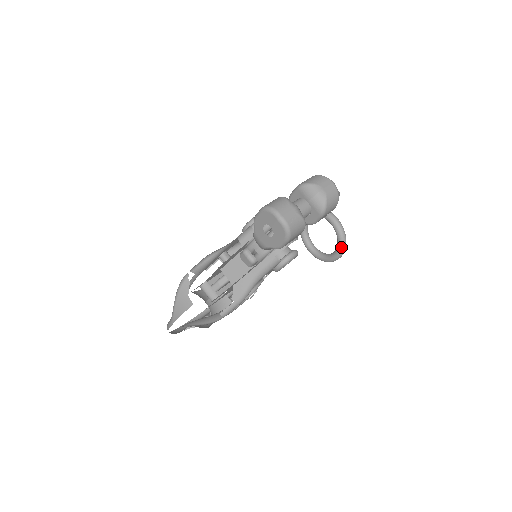
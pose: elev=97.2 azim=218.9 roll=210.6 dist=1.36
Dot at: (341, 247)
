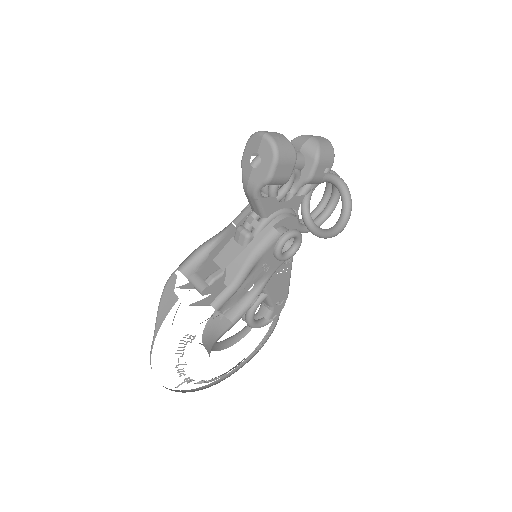
Dot at: (346, 201)
